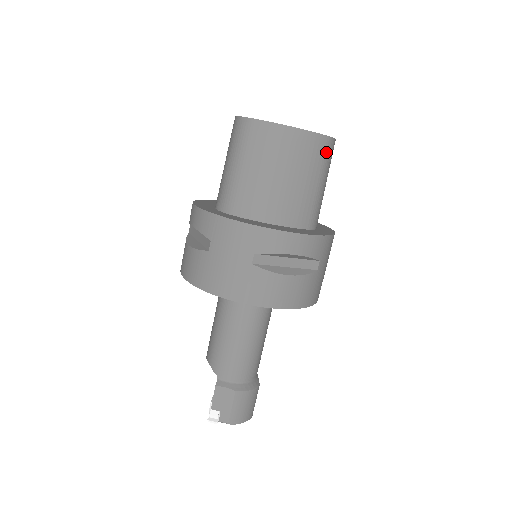
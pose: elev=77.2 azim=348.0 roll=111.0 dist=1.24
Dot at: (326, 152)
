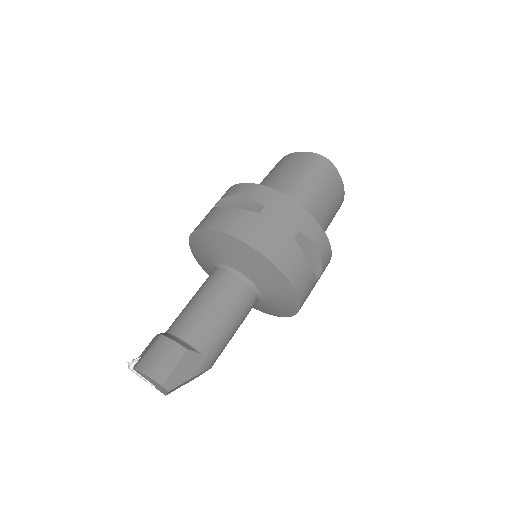
Dot at: (311, 161)
